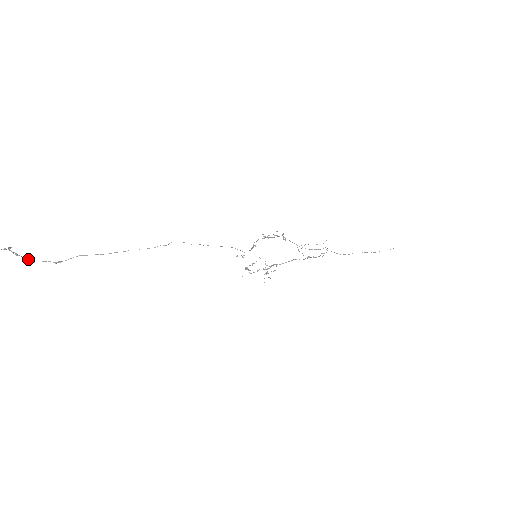
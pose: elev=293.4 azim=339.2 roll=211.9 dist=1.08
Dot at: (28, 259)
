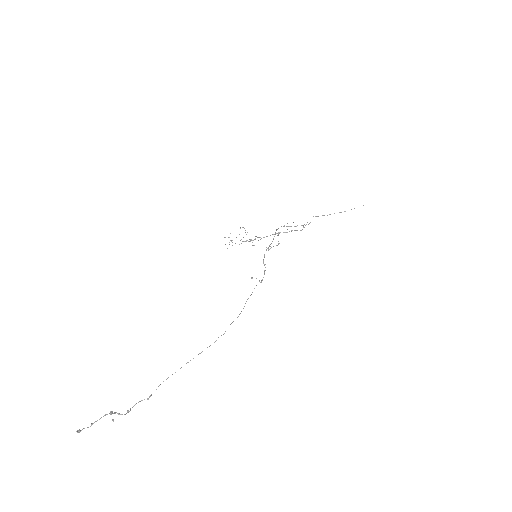
Dot at: (129, 411)
